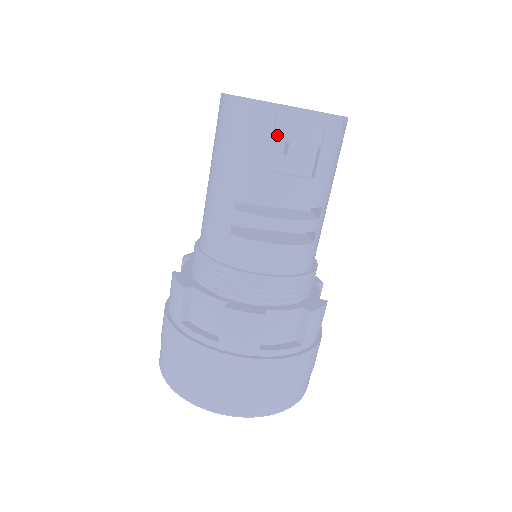
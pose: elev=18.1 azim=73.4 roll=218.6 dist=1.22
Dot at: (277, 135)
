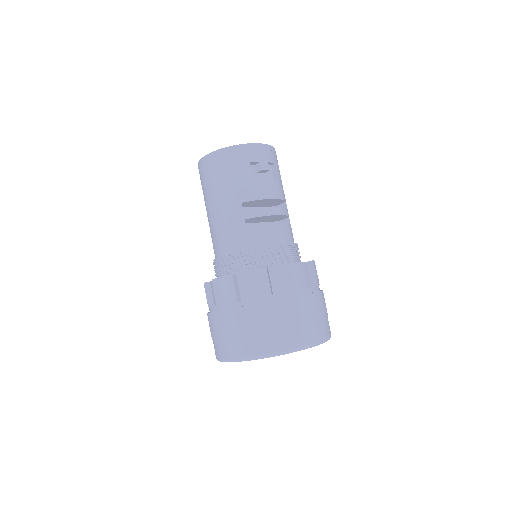
Dot at: (252, 160)
